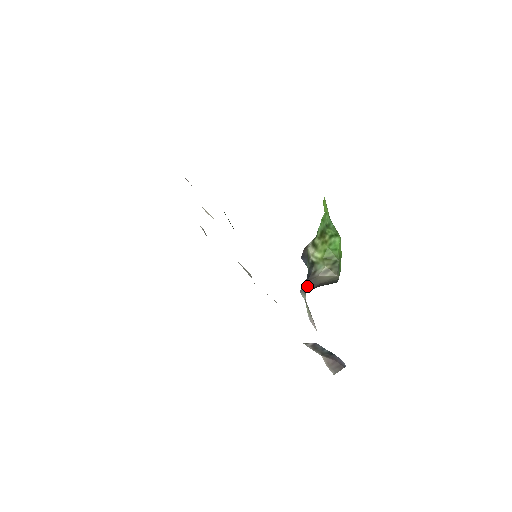
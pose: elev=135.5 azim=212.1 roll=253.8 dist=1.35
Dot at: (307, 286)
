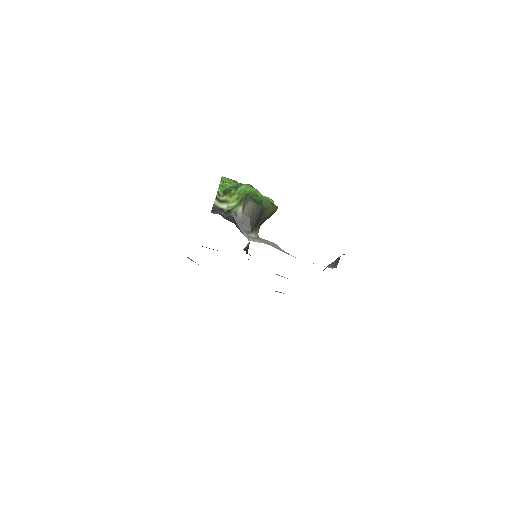
Dot at: (245, 227)
